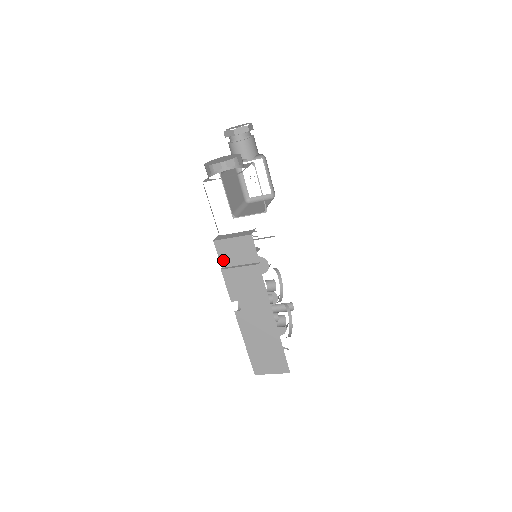
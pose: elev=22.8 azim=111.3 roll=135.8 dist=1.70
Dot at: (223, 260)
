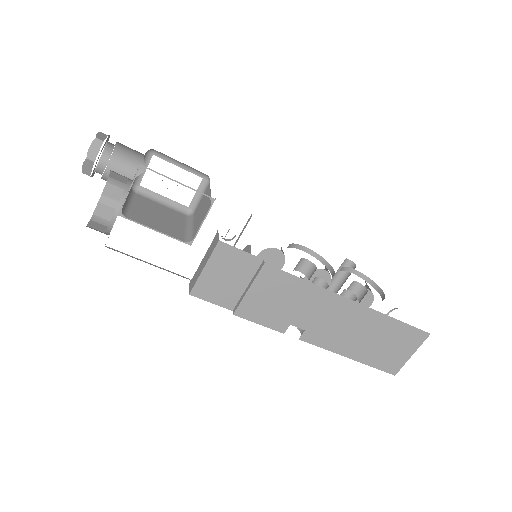
Dot at: (224, 302)
